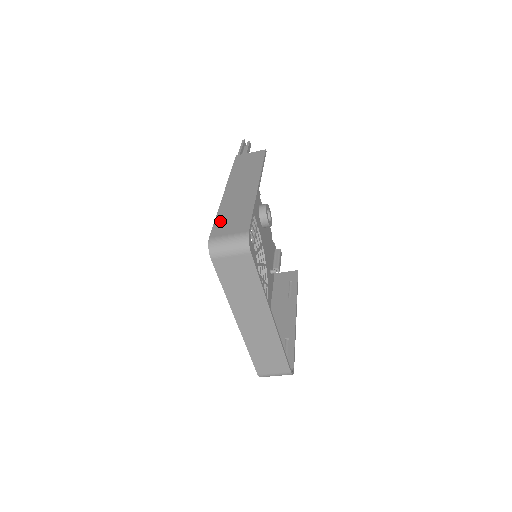
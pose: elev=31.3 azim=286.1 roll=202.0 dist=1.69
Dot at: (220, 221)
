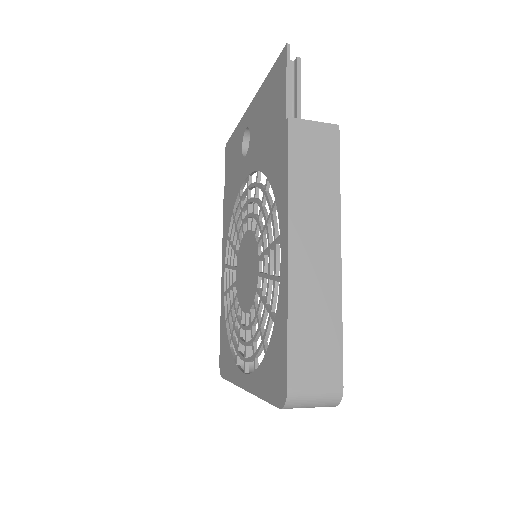
Dot at: (297, 346)
